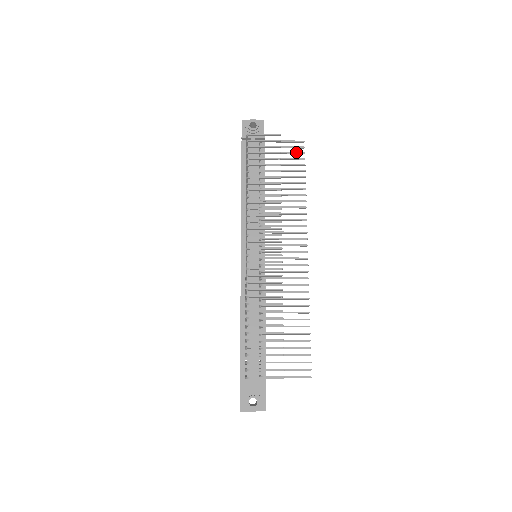
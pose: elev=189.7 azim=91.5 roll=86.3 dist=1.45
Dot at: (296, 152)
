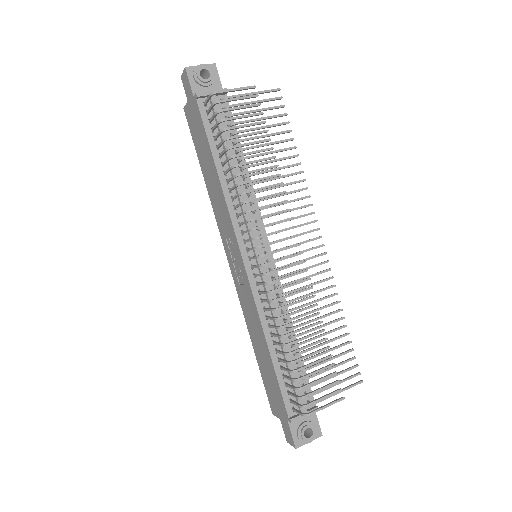
Dot at: (274, 106)
